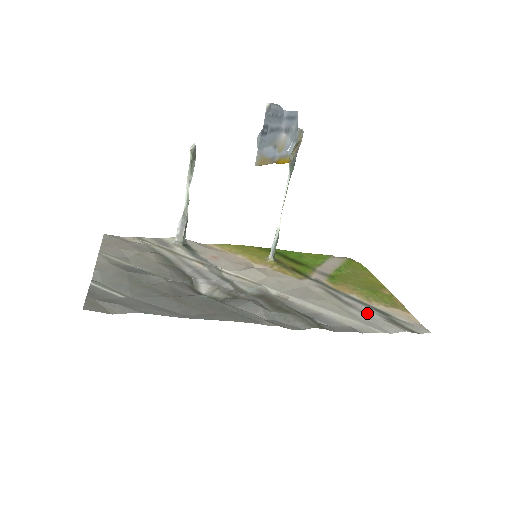
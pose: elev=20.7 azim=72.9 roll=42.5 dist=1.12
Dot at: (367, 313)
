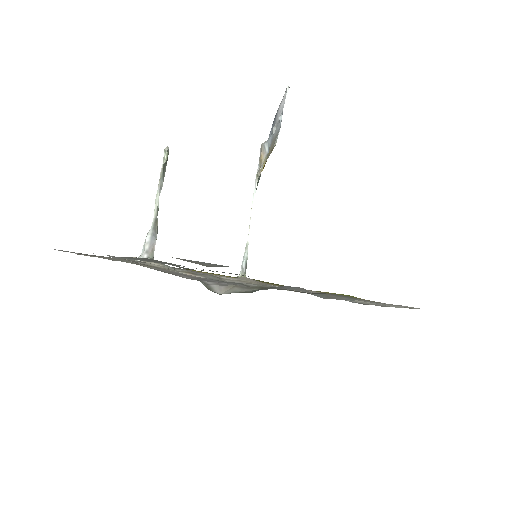
Dot at: (367, 301)
